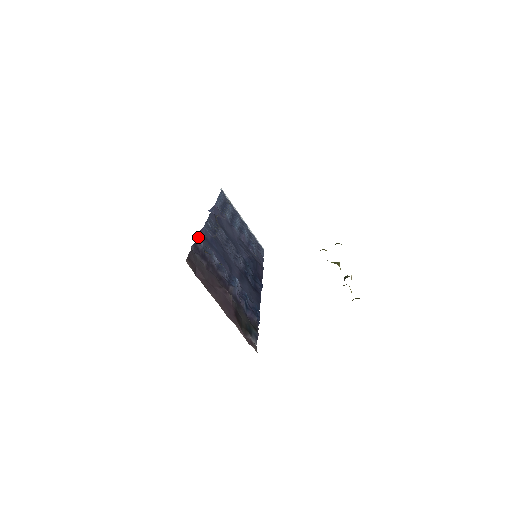
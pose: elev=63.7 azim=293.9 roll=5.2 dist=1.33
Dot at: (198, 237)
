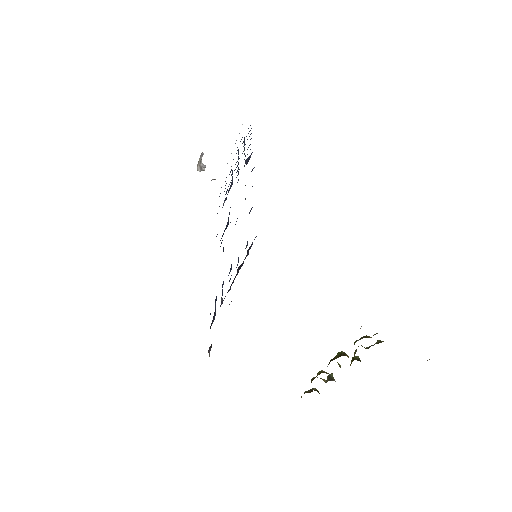
Dot at: occluded
